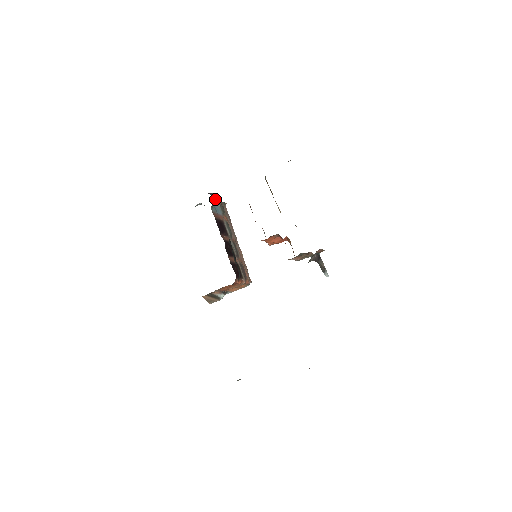
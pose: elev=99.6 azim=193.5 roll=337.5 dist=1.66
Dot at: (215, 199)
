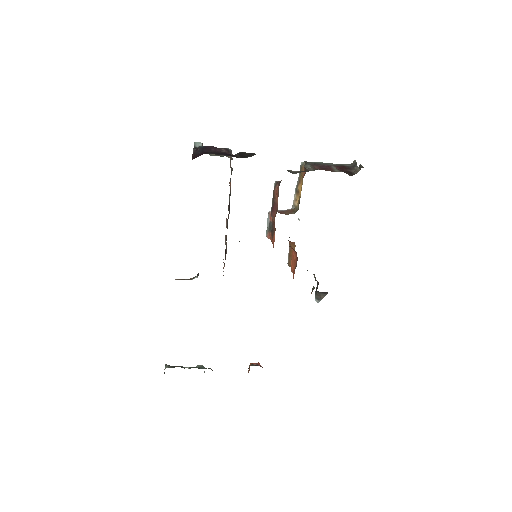
Dot at: occluded
